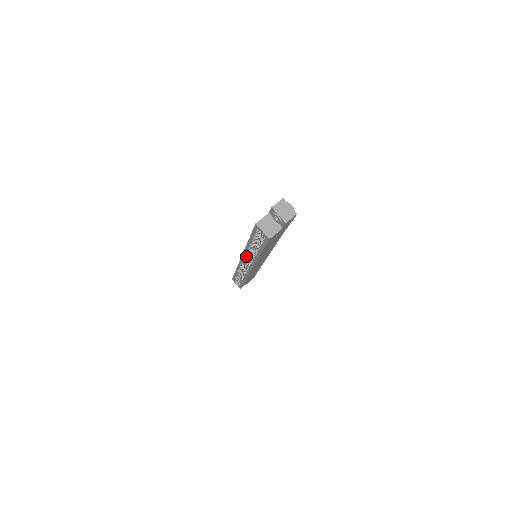
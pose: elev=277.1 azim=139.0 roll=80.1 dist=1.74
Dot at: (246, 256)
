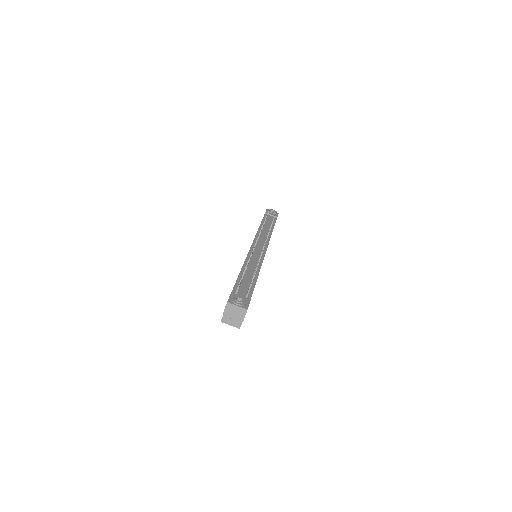
Dot at: occluded
